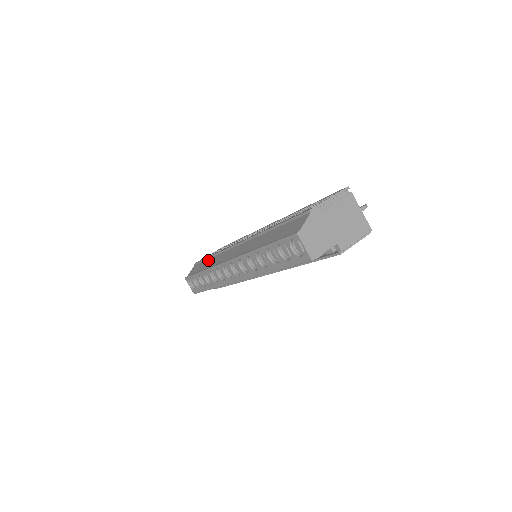
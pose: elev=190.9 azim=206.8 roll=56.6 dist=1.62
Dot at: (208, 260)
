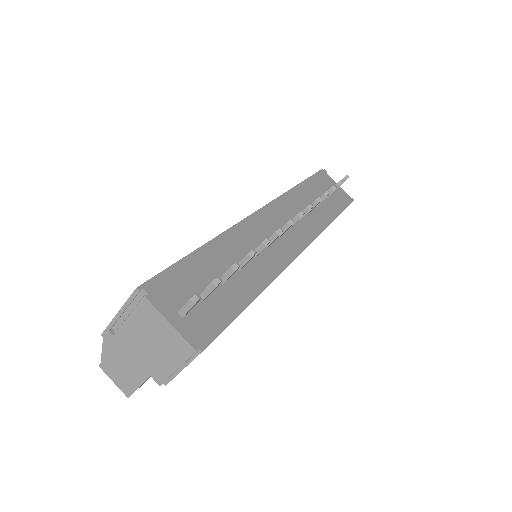
Dot at: occluded
